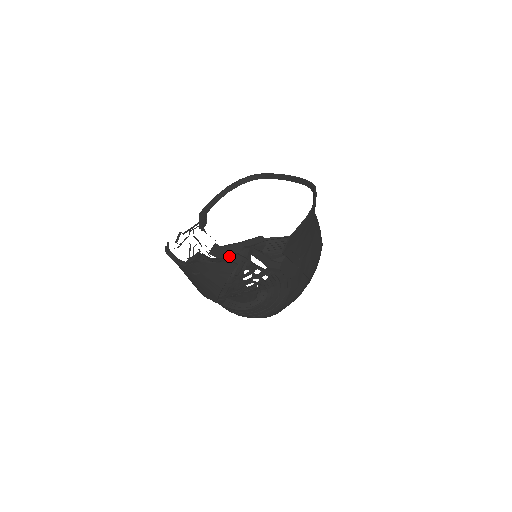
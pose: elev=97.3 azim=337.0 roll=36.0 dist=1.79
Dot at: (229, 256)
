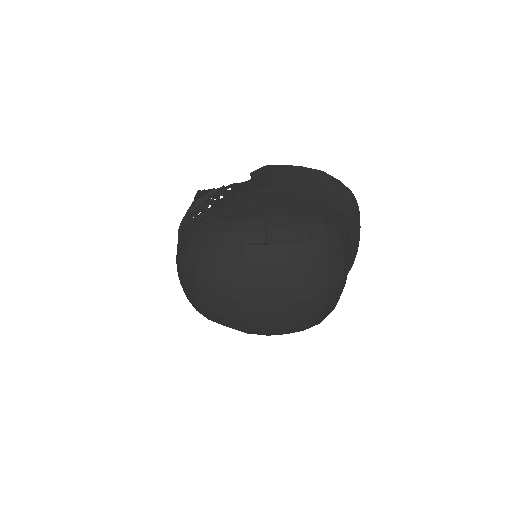
Dot at: occluded
